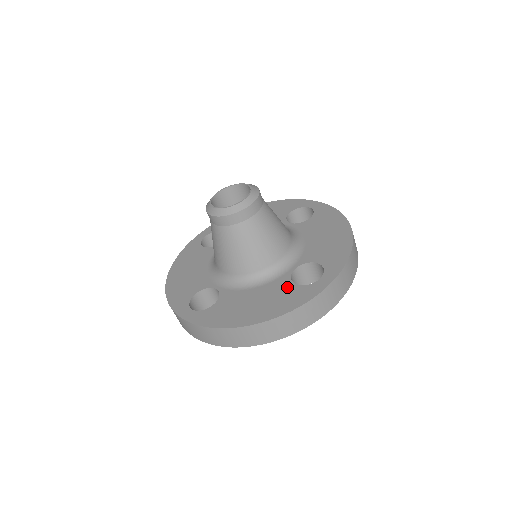
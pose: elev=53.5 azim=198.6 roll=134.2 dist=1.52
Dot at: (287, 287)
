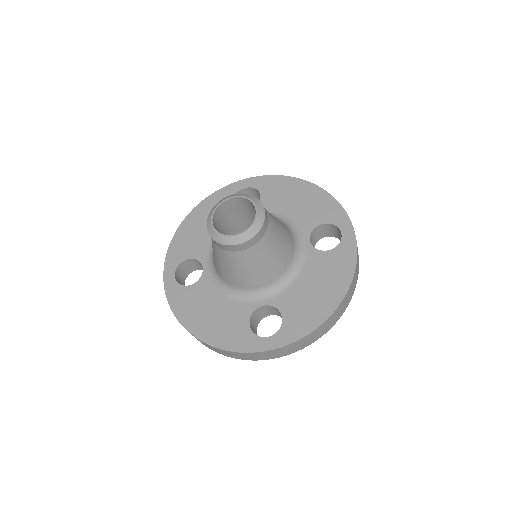
Dot at: (325, 258)
